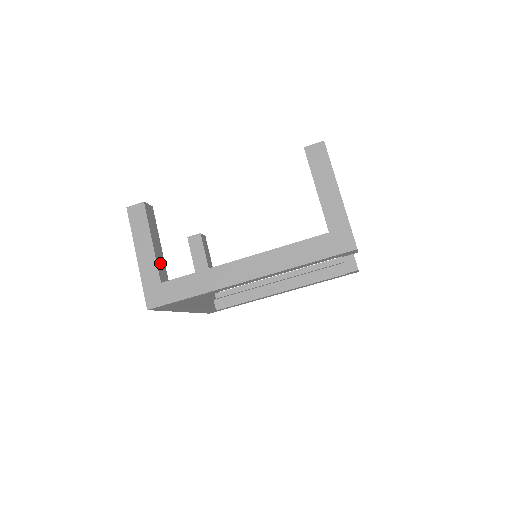
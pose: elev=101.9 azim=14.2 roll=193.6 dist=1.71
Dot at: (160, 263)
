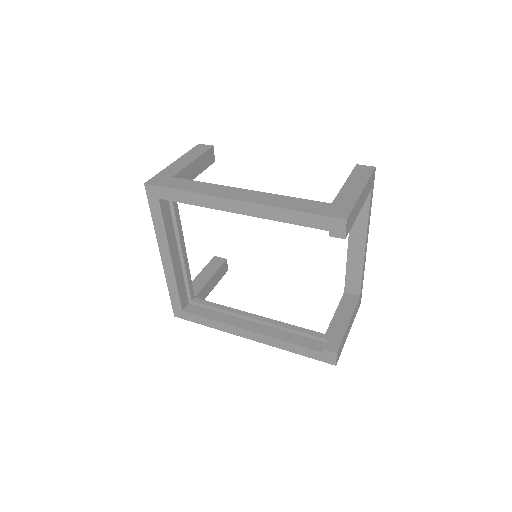
Dot at: (185, 175)
